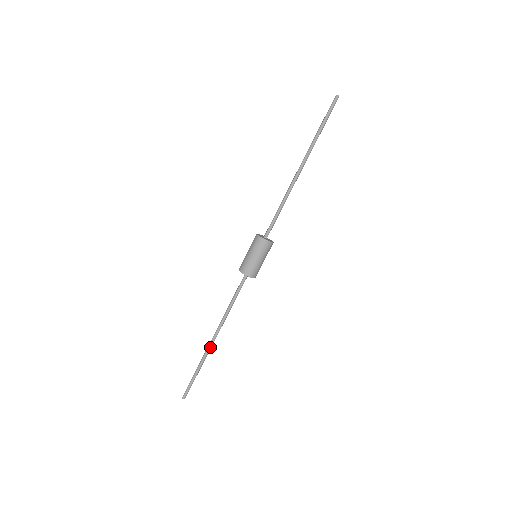
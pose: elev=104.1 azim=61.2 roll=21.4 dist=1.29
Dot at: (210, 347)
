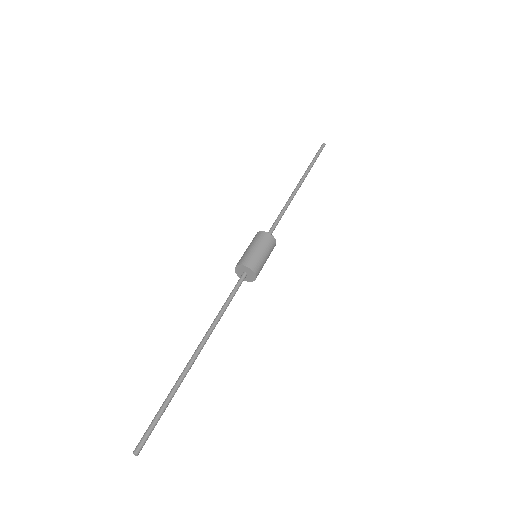
Dot at: (191, 363)
